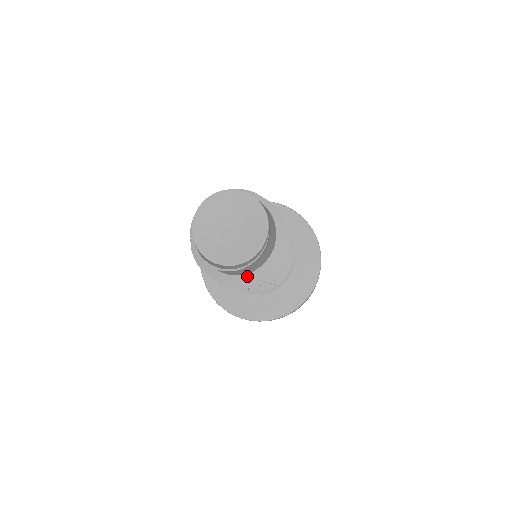
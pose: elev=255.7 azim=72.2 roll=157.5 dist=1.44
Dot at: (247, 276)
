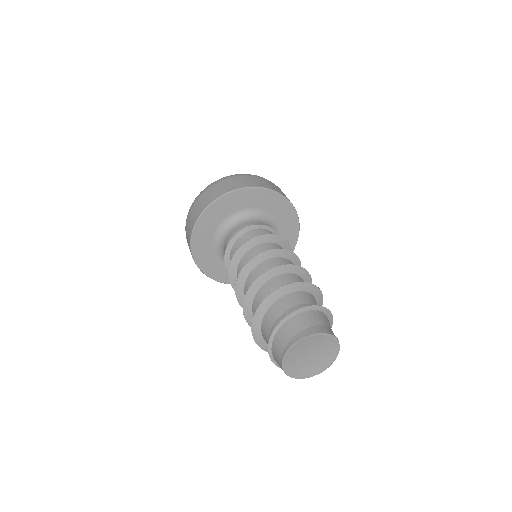
Dot at: occluded
